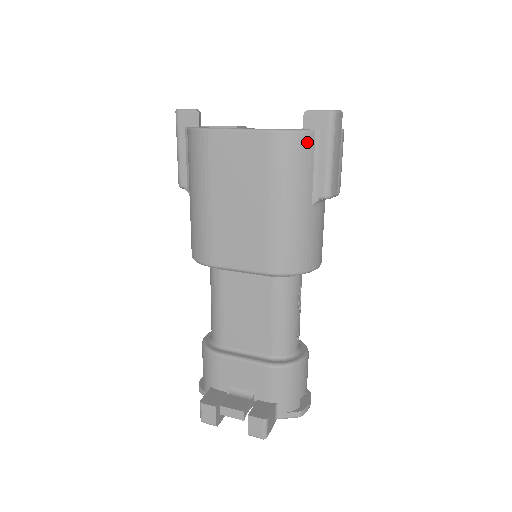
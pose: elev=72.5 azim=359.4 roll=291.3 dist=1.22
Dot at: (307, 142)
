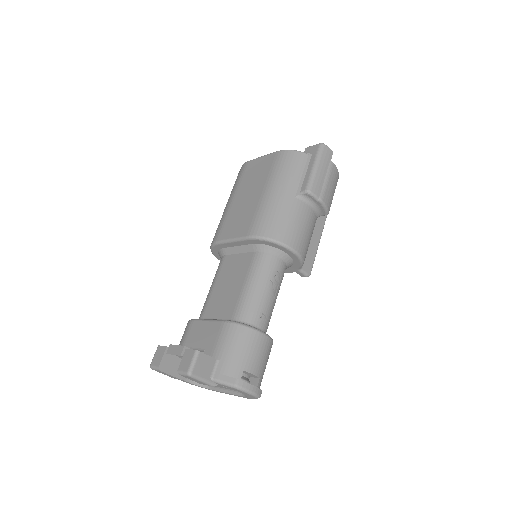
Dot at: (301, 158)
